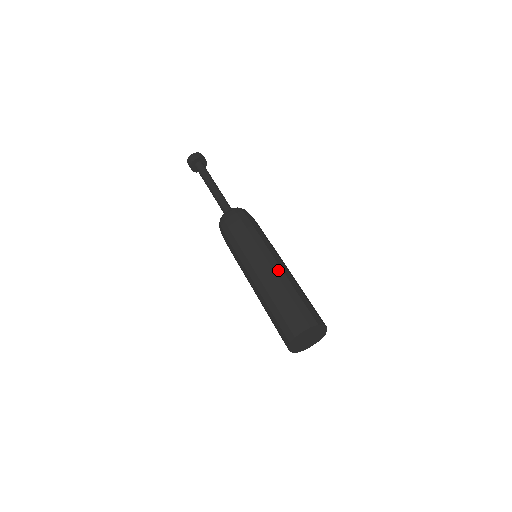
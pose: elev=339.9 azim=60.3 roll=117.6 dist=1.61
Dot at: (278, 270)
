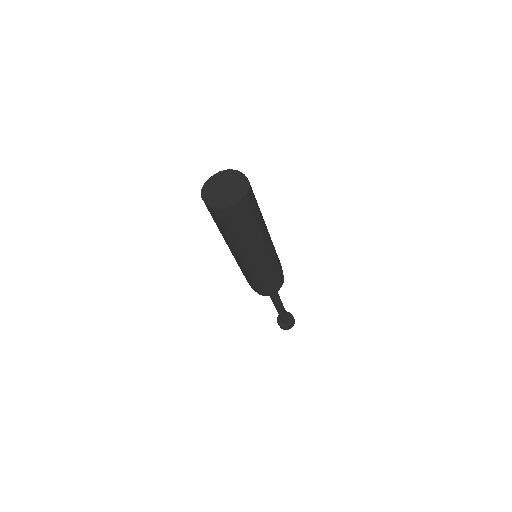
Dot at: occluded
